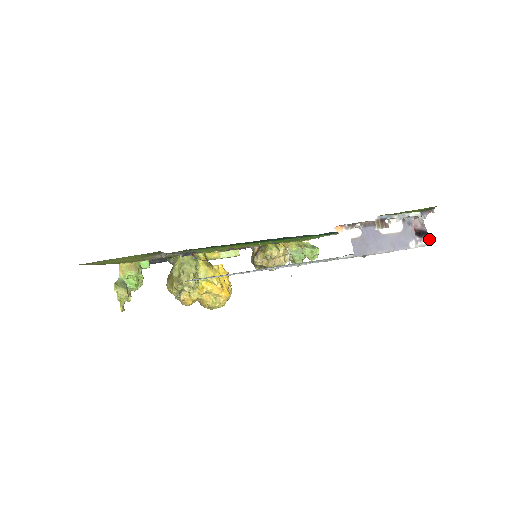
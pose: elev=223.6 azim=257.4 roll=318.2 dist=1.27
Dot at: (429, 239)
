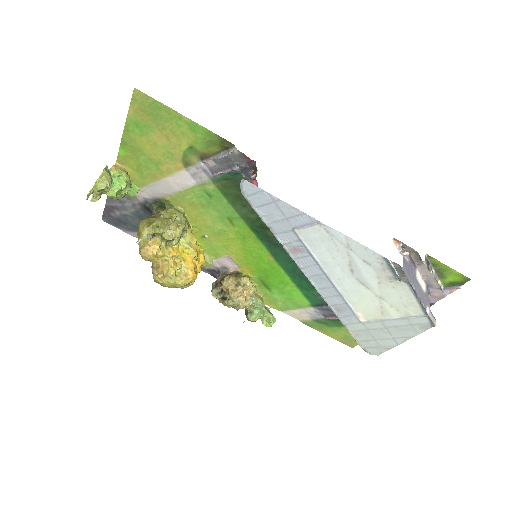
Dot at: occluded
